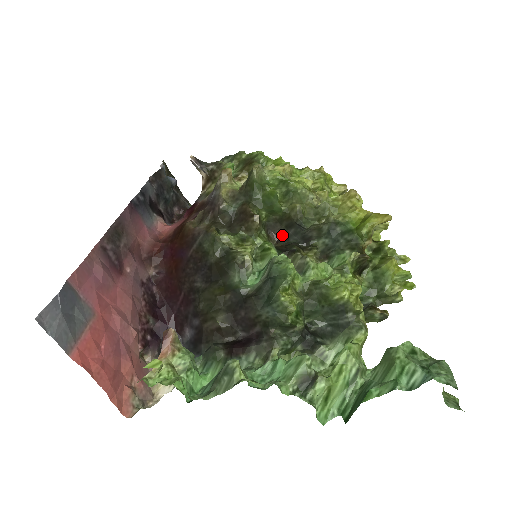
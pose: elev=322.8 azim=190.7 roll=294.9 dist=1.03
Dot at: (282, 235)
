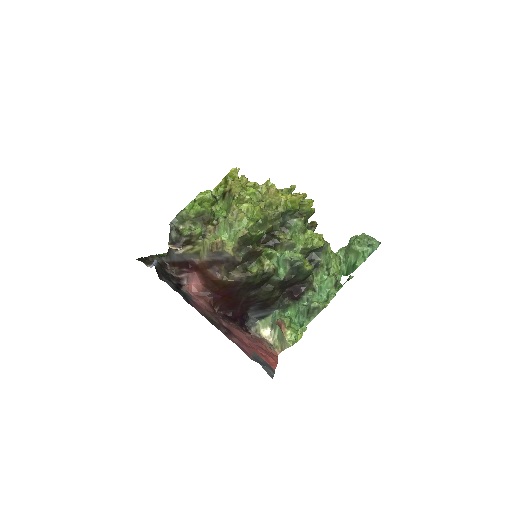
Dot at: occluded
